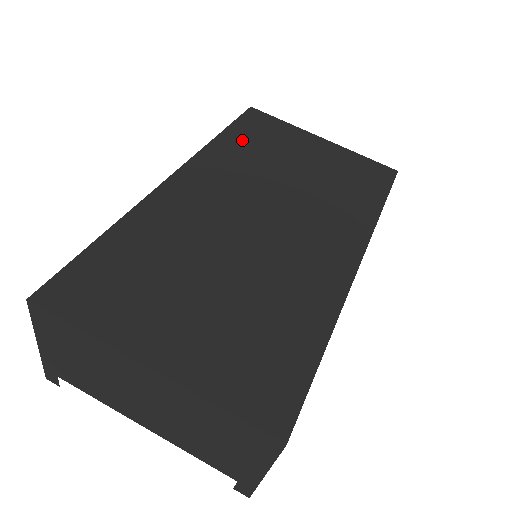
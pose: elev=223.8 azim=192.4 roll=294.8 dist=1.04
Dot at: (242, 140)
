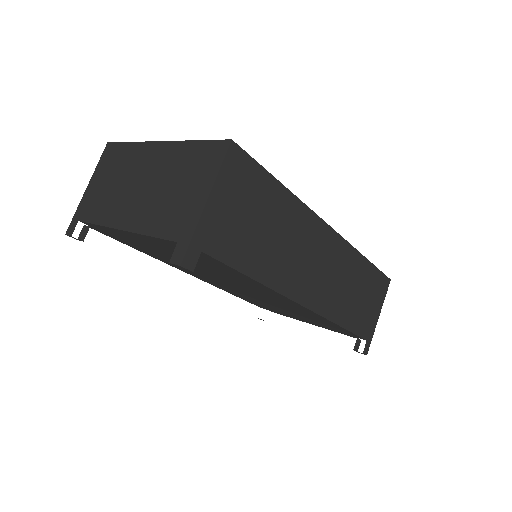
Dot at: occluded
